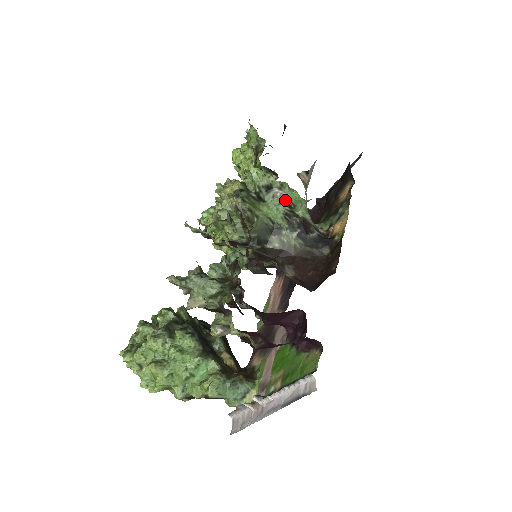
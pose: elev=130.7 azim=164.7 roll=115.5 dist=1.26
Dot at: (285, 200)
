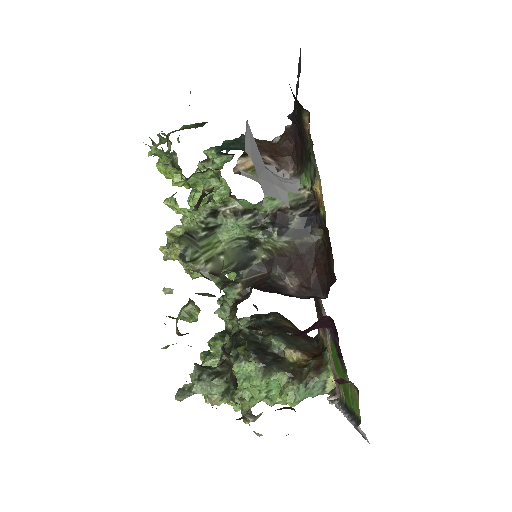
Dot at: (239, 211)
